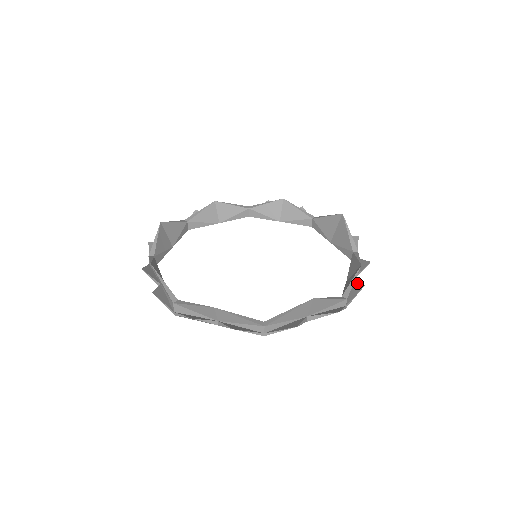
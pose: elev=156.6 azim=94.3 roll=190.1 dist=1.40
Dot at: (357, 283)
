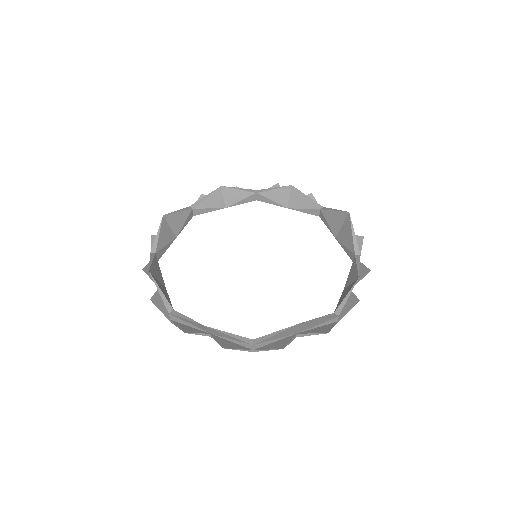
Dot at: (353, 295)
